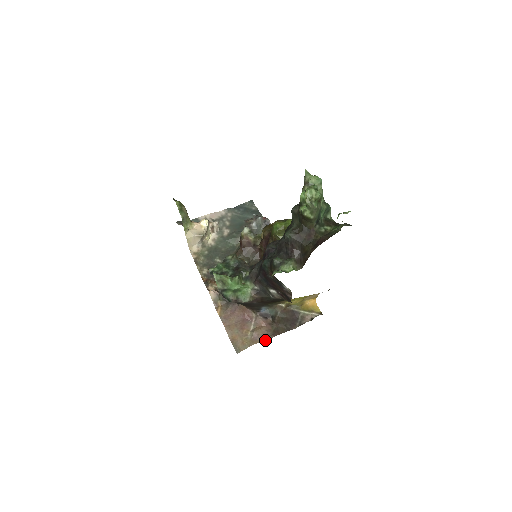
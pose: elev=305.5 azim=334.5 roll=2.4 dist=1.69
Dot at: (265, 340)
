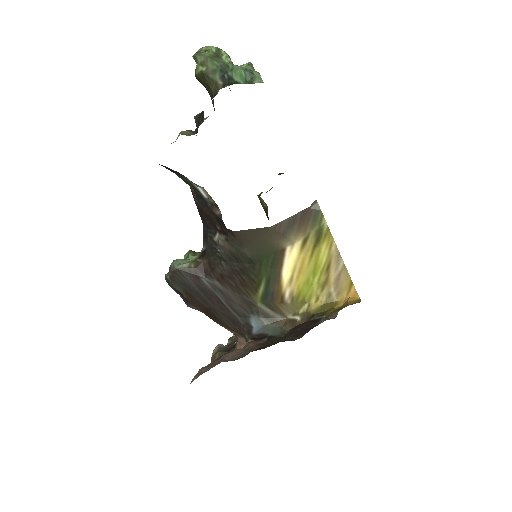
Dot at: occluded
